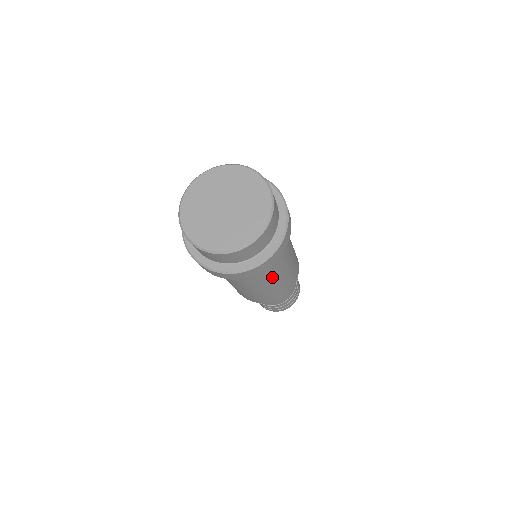
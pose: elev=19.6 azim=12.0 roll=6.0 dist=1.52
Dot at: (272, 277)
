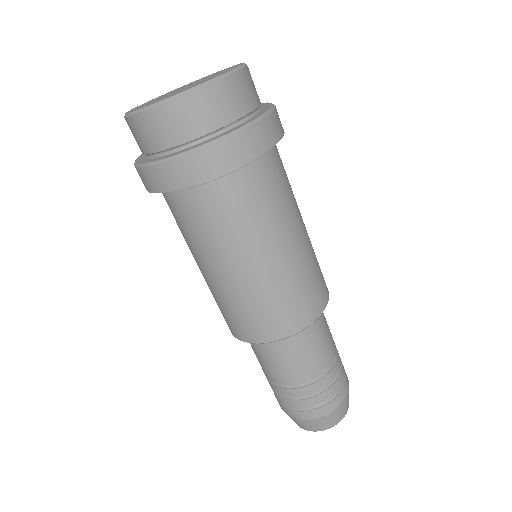
Dot at: (285, 221)
